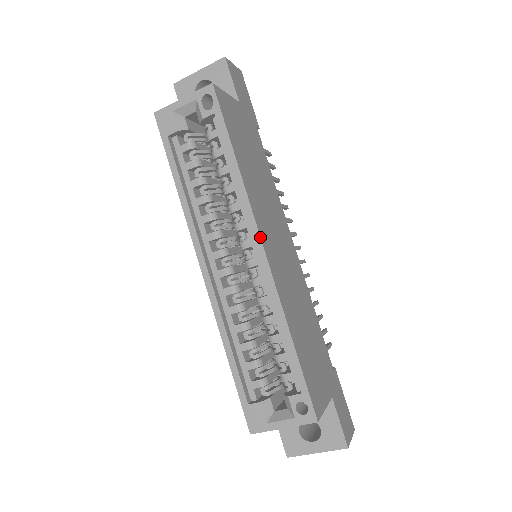
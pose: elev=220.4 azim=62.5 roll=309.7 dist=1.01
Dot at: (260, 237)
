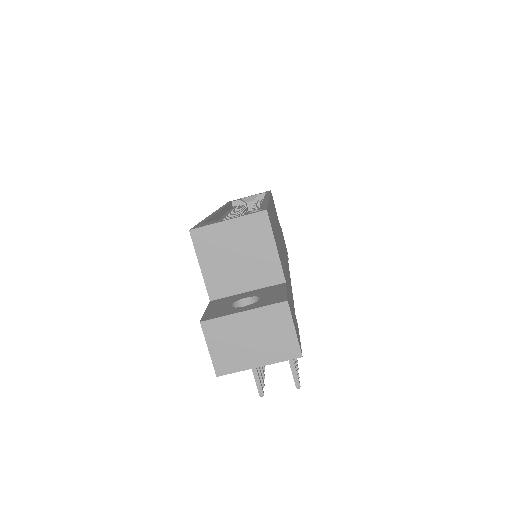
Dot at: (269, 196)
